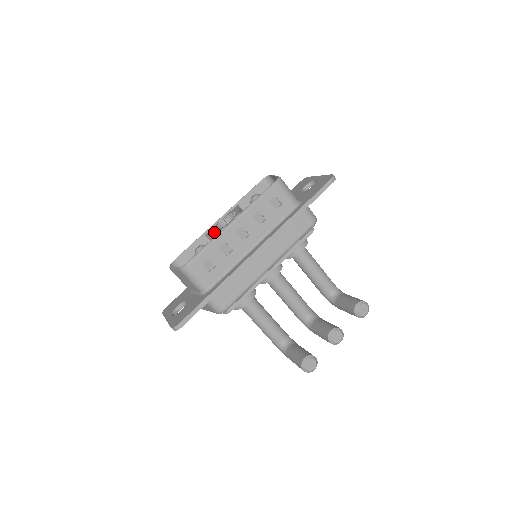
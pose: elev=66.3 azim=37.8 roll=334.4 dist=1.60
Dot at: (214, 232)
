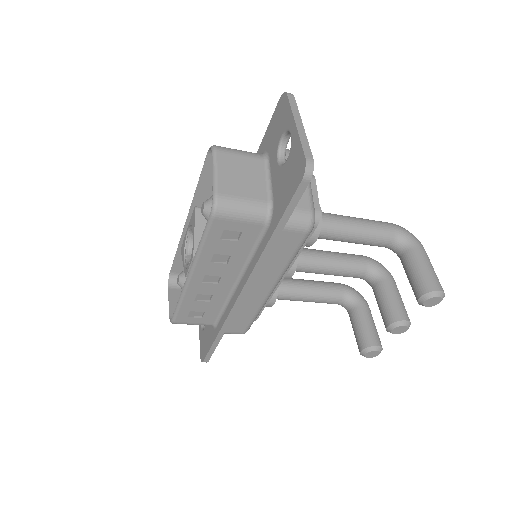
Dot at: occluded
